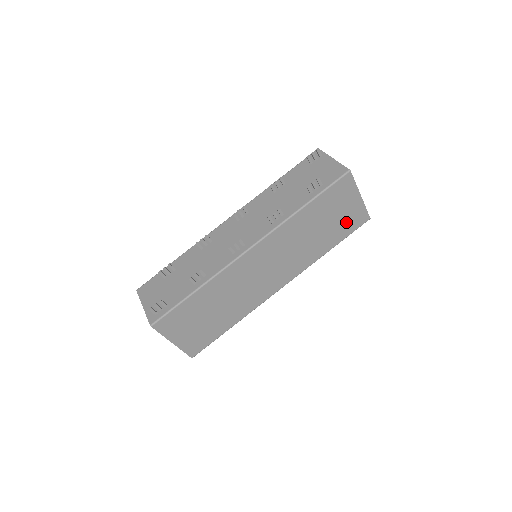
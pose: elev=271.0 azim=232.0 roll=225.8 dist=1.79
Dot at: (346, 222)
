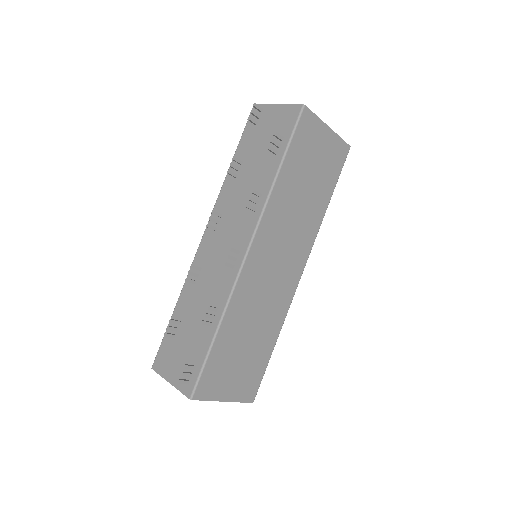
Dot at: (329, 164)
